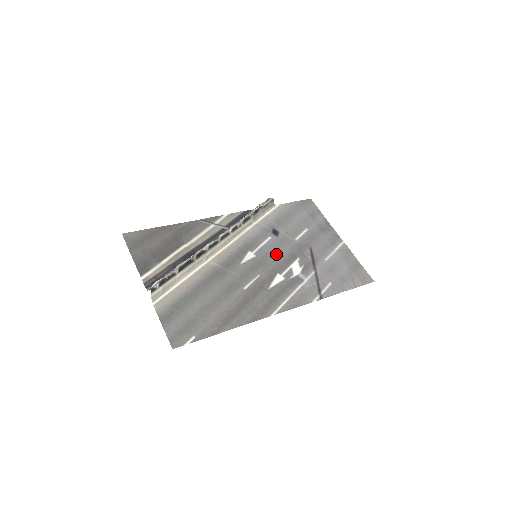
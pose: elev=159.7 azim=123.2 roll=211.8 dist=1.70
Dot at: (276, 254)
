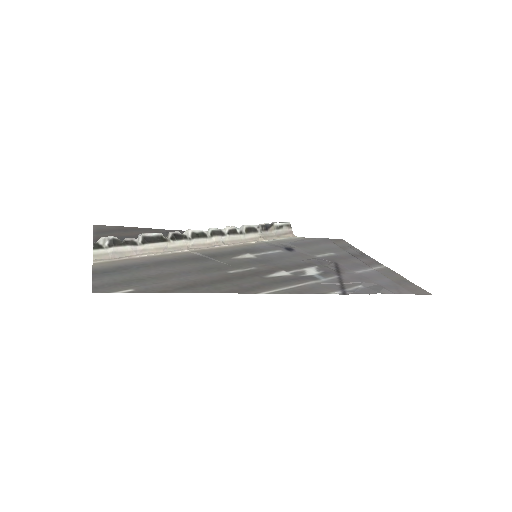
Dot at: (285, 260)
